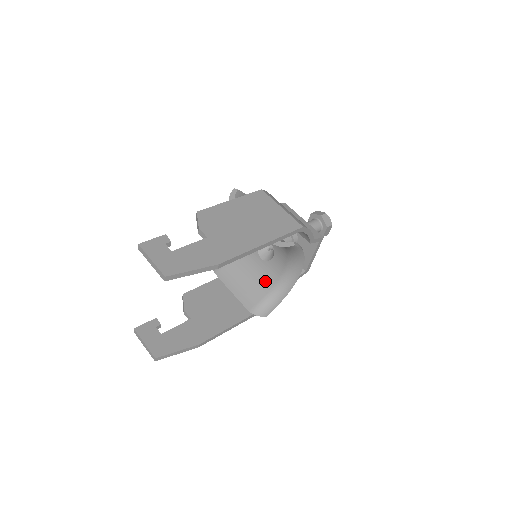
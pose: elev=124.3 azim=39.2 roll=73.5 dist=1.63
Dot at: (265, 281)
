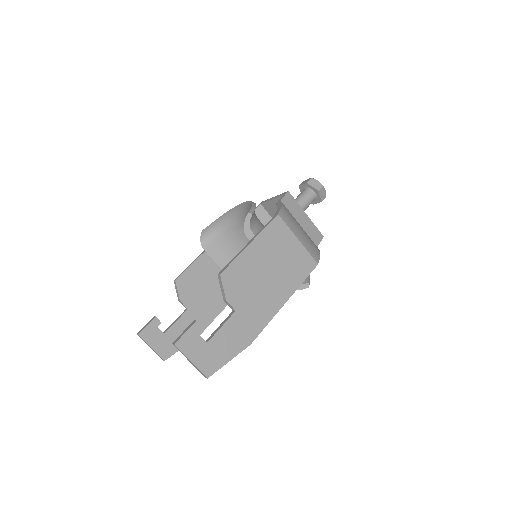
Dot at: occluded
